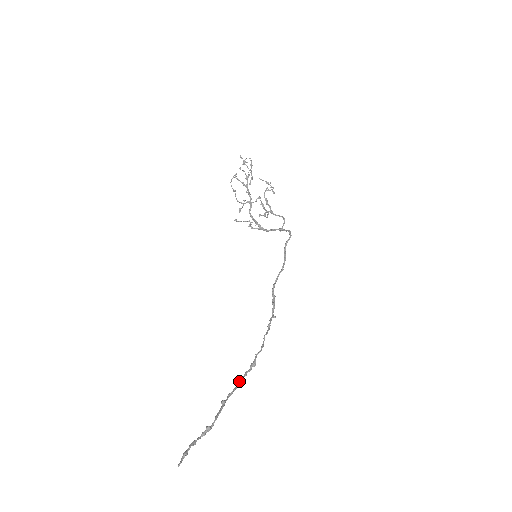
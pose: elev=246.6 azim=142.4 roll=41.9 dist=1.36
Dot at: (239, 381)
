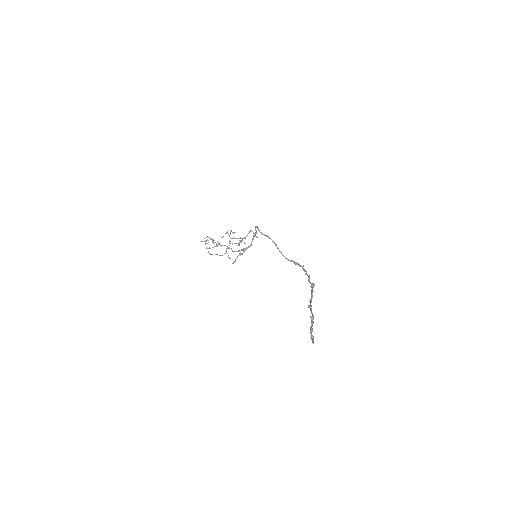
Dot at: (311, 295)
